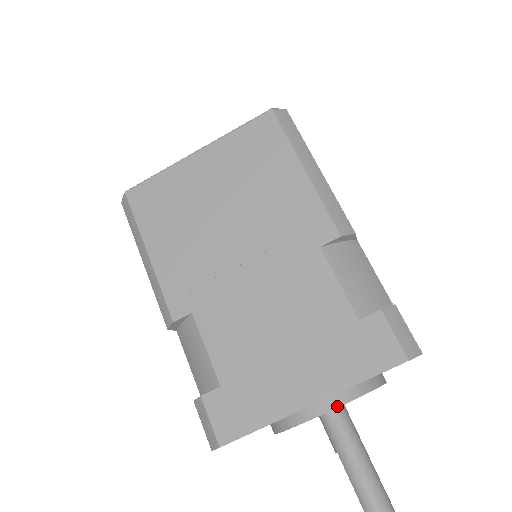
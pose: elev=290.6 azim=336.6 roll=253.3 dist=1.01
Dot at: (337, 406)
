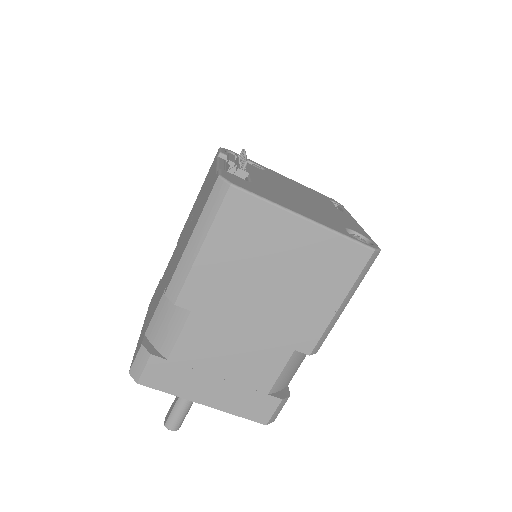
Dot at: occluded
